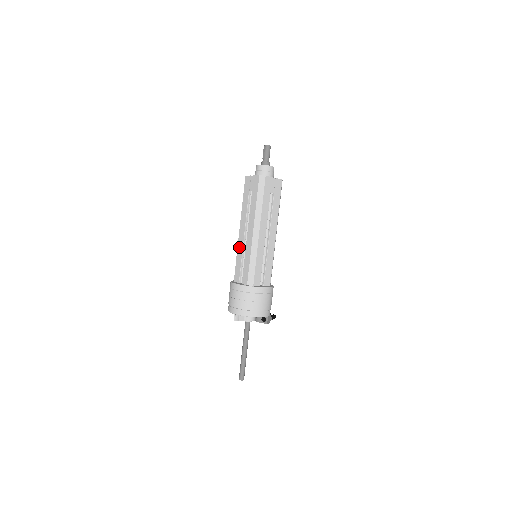
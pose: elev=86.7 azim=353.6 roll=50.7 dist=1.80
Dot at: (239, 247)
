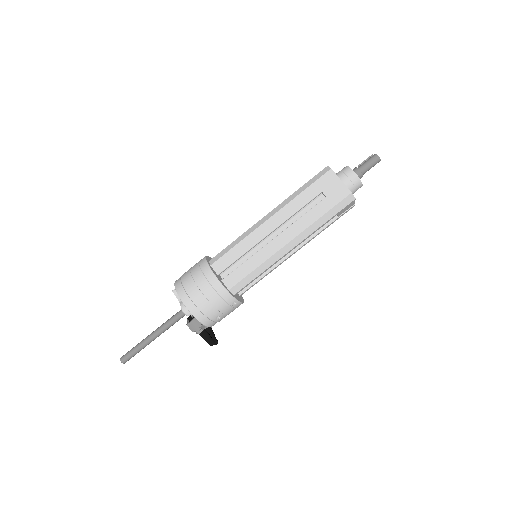
Dot at: occluded
